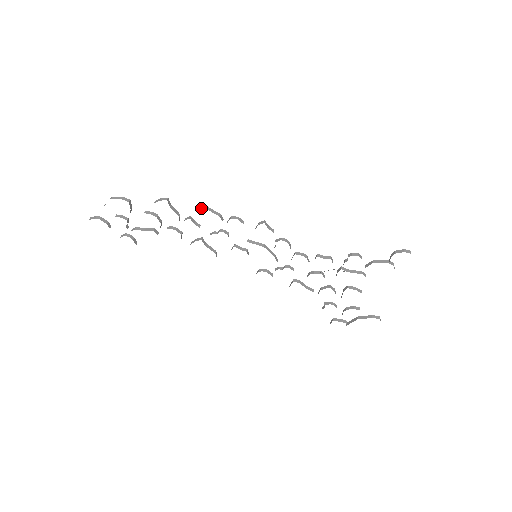
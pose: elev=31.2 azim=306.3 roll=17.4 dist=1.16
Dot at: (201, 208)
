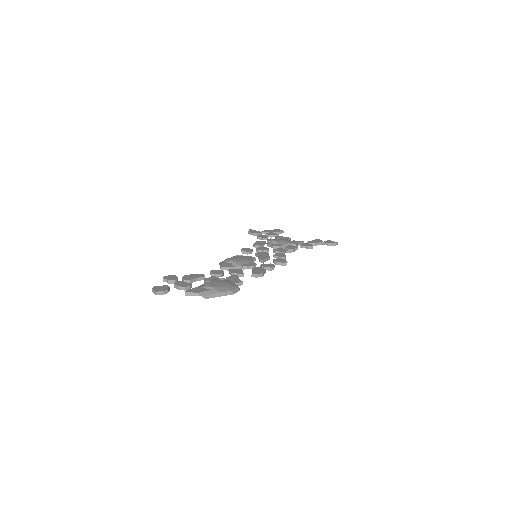
Dot at: (259, 276)
